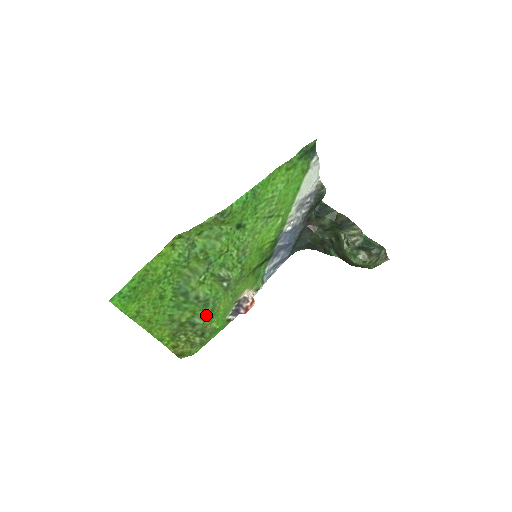
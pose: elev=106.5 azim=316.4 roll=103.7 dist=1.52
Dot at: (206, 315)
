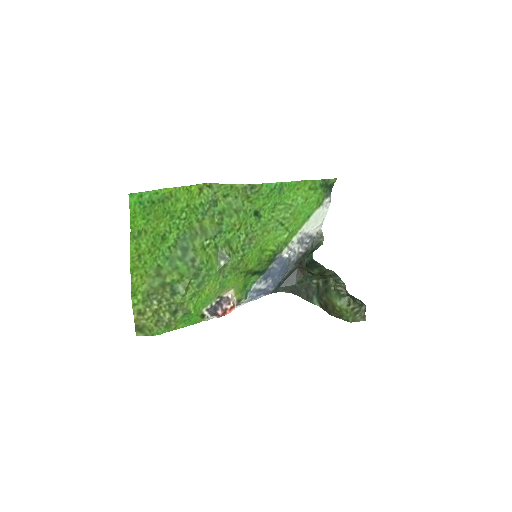
Dot at: (190, 288)
